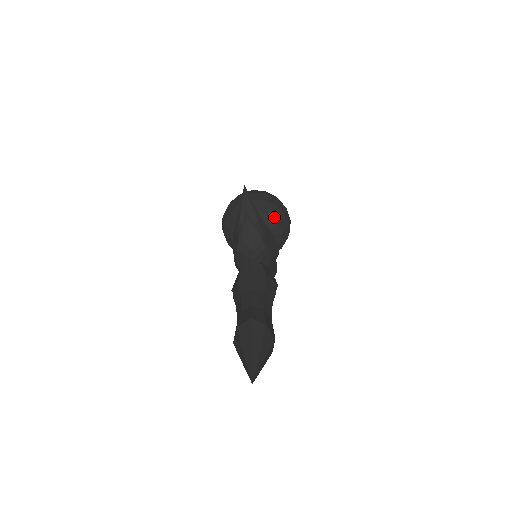
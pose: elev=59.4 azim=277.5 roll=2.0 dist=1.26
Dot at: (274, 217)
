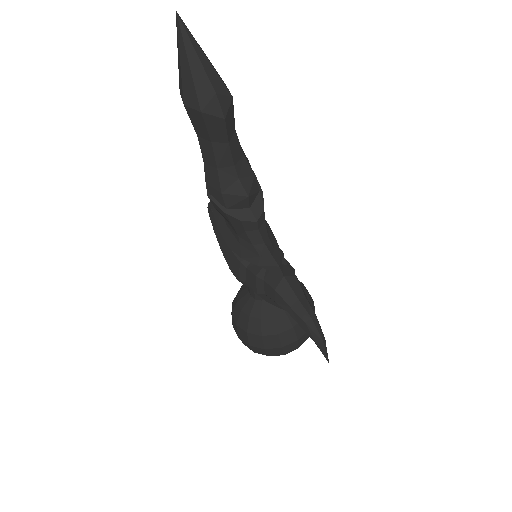
Dot at: occluded
